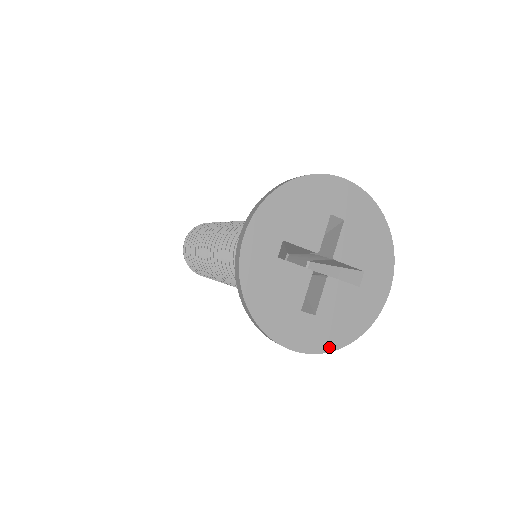
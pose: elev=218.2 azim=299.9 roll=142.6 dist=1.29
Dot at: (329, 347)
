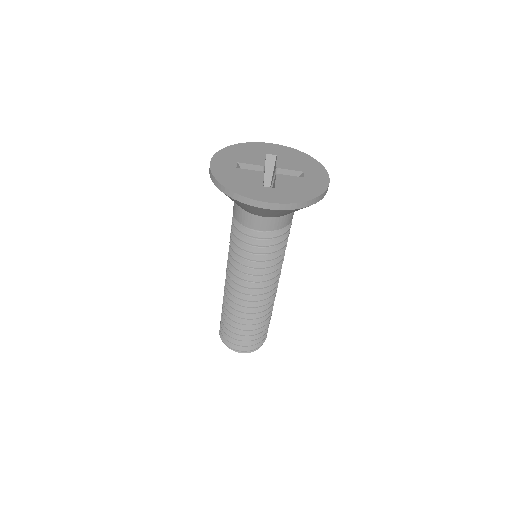
Dot at: (294, 201)
